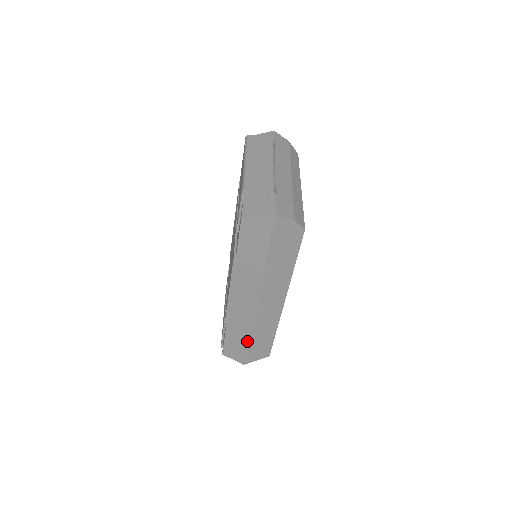
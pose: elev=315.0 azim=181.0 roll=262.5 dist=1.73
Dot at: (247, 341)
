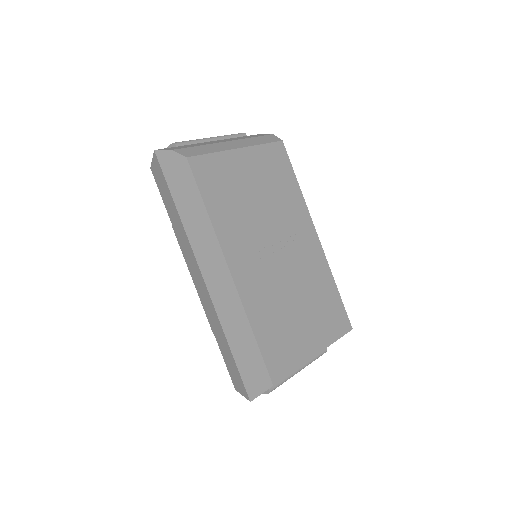
Dot at: (230, 350)
